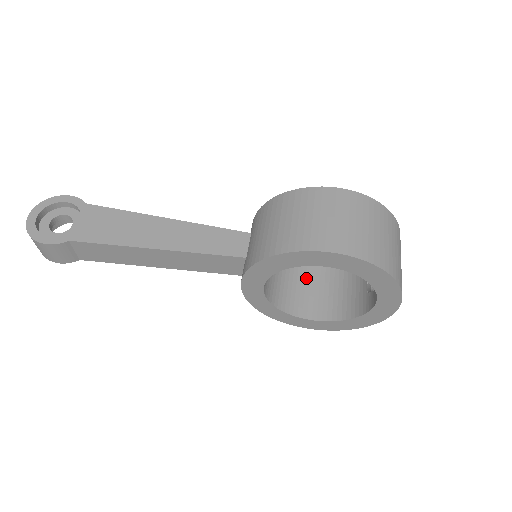
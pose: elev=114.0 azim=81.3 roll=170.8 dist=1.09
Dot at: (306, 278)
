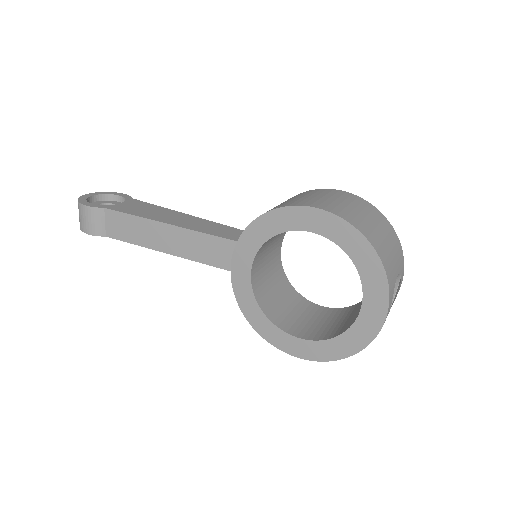
Dot at: (305, 310)
